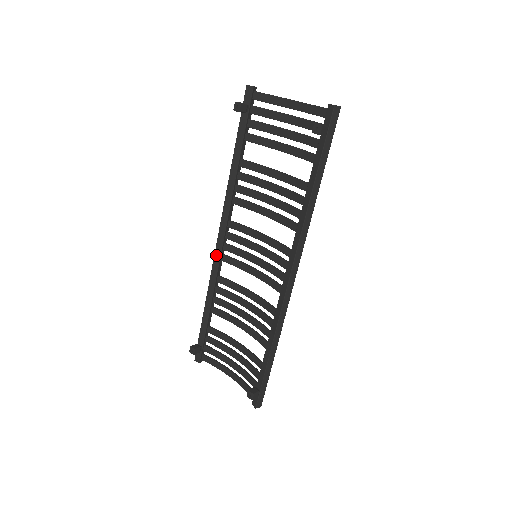
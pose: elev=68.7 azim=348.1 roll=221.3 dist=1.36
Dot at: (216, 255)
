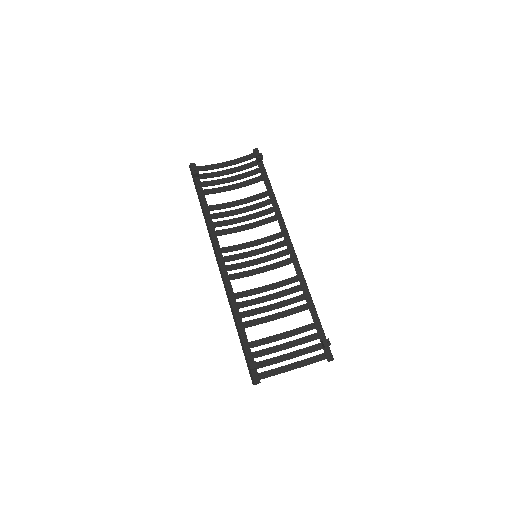
Dot at: (225, 276)
